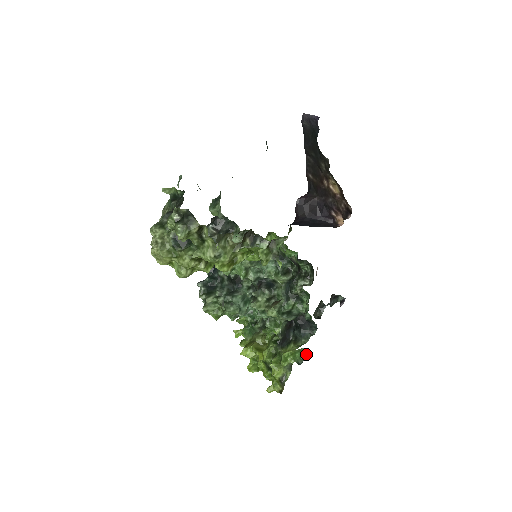
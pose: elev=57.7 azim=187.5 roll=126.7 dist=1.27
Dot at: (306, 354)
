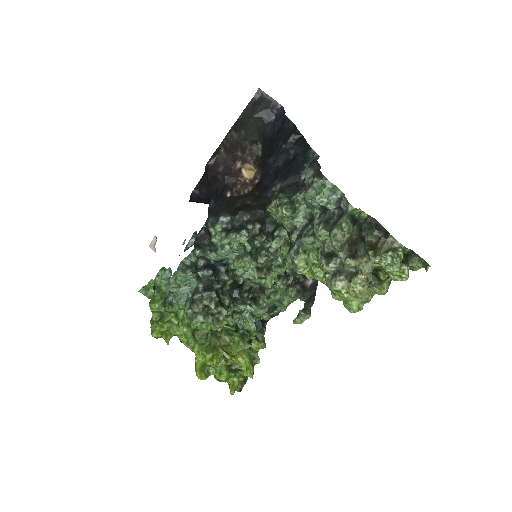
Dot at: occluded
